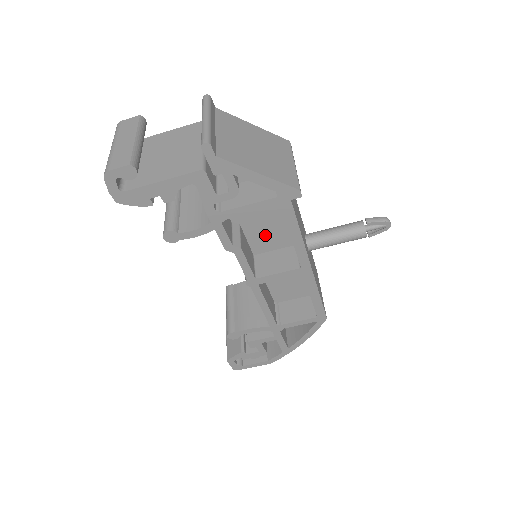
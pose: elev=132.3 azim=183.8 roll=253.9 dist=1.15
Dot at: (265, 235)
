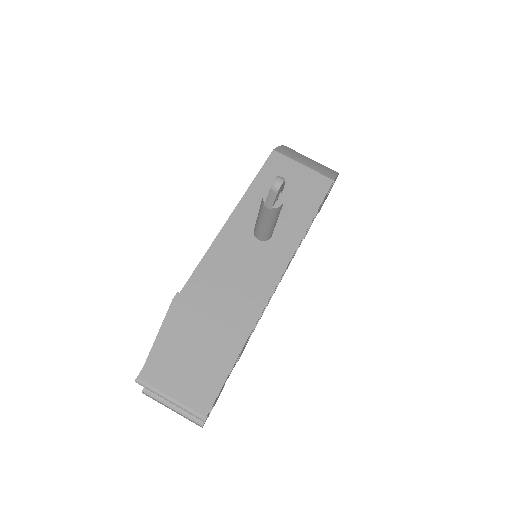
Dot at: occluded
